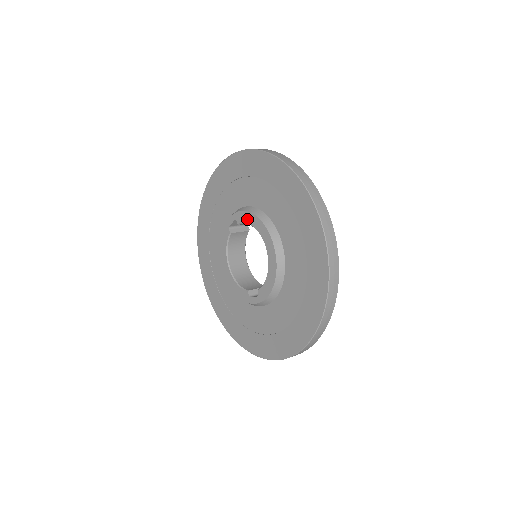
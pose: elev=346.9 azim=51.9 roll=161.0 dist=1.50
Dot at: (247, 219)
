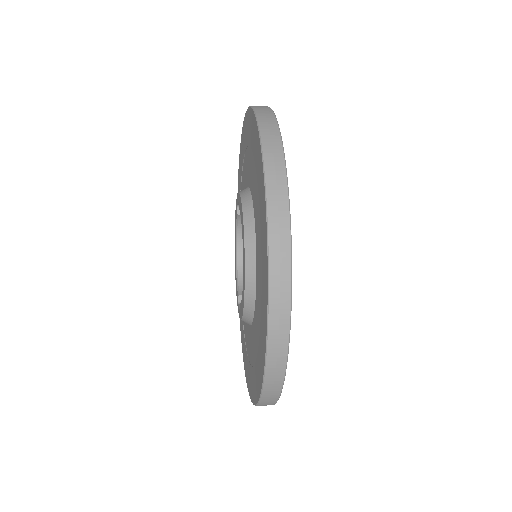
Dot at: (240, 210)
